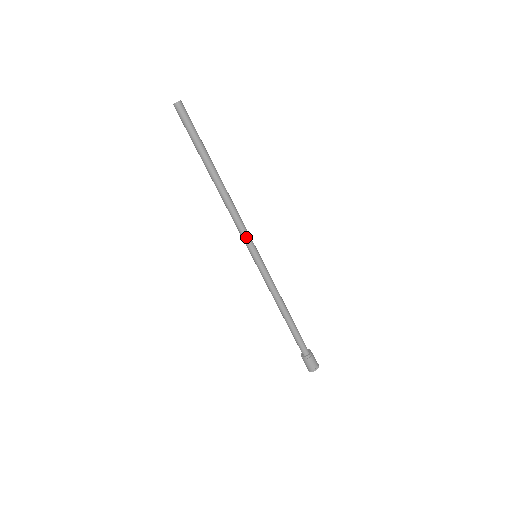
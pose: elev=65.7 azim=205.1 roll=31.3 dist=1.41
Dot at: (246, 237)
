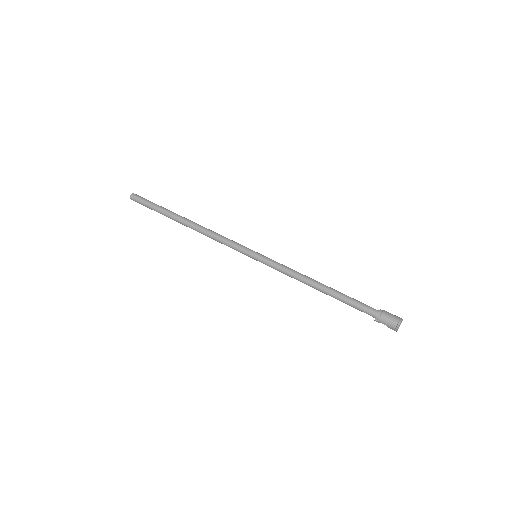
Dot at: (235, 245)
